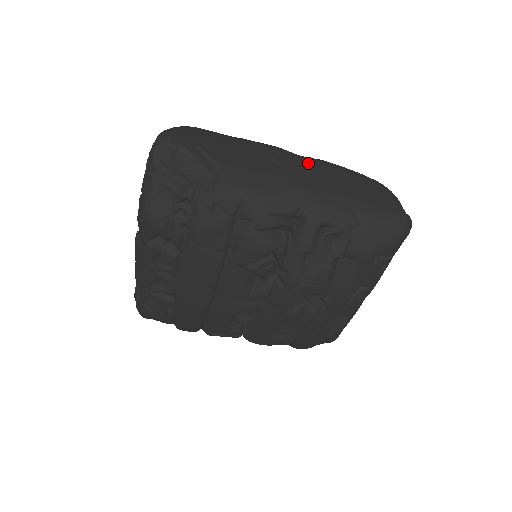
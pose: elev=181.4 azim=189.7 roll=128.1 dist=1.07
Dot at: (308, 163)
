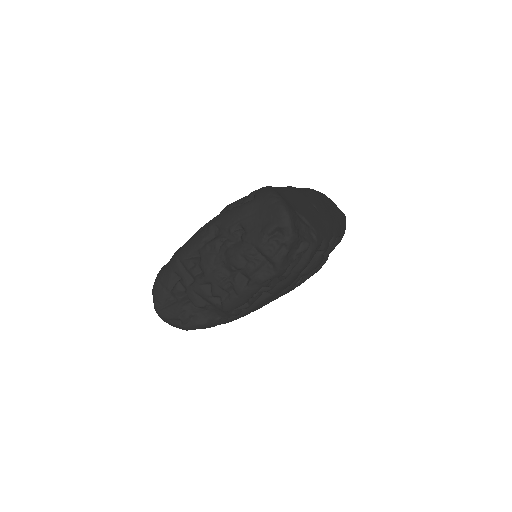
Dot at: (316, 198)
